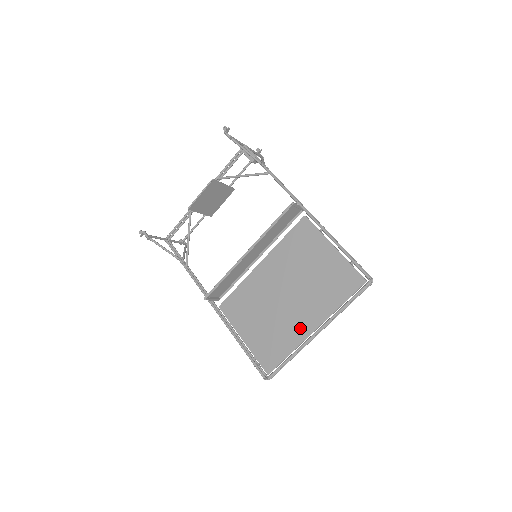
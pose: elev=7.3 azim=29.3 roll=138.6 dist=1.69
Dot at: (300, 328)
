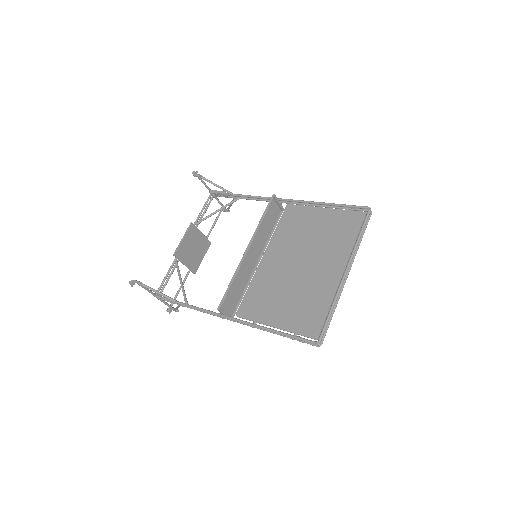
Dot at: (328, 279)
